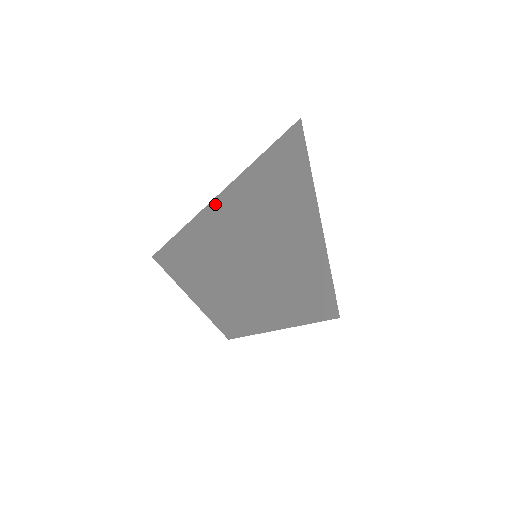
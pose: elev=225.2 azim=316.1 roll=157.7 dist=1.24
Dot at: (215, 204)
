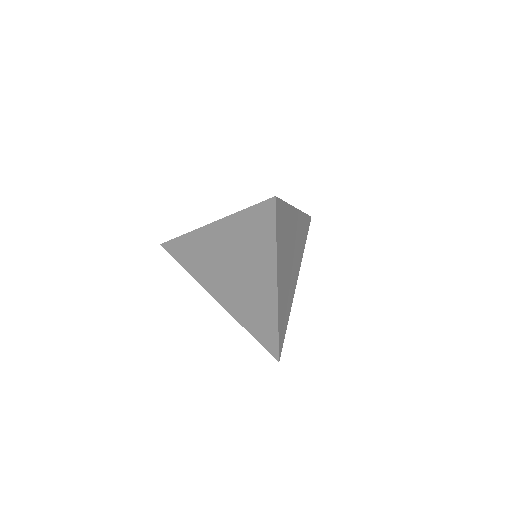
Dot at: occluded
